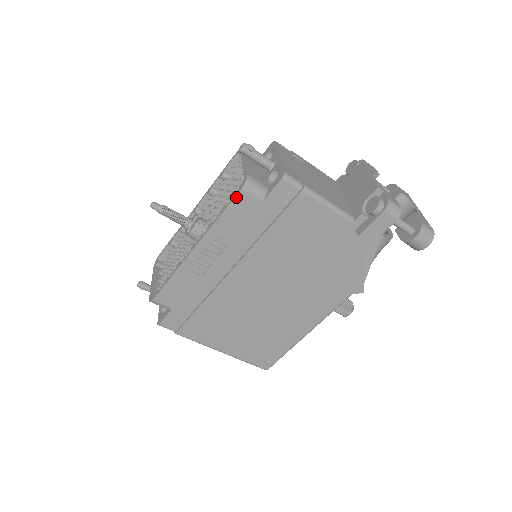
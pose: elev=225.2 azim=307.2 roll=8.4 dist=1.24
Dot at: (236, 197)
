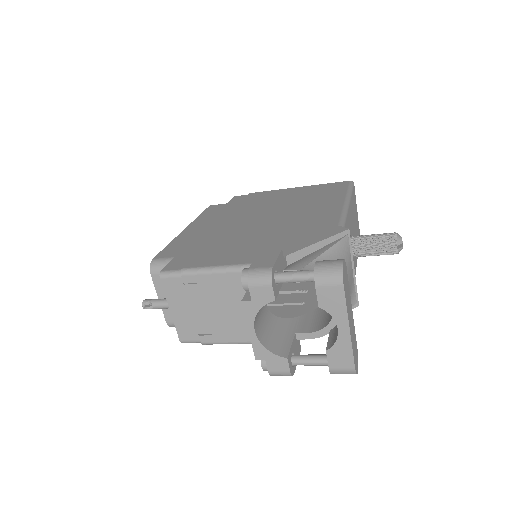
Dot at: occluded
